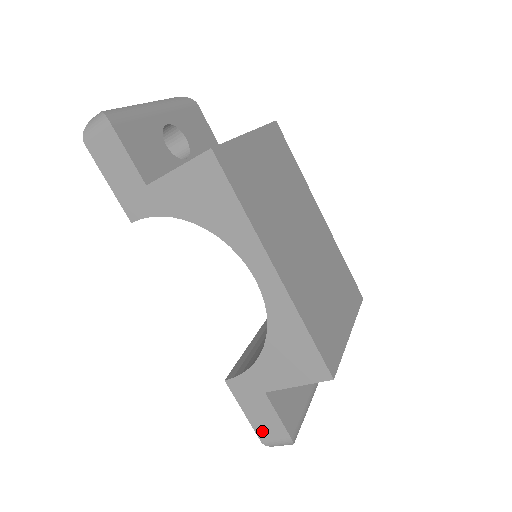
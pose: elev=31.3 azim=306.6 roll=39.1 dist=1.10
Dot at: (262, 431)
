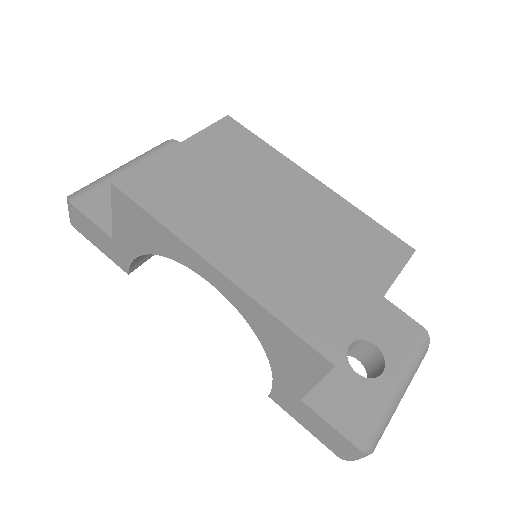
Dot at: (330, 444)
